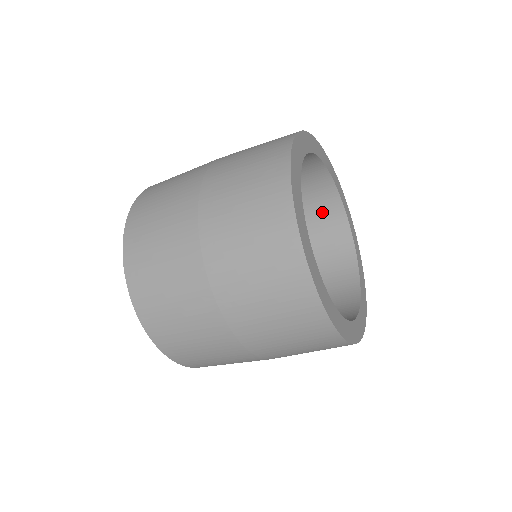
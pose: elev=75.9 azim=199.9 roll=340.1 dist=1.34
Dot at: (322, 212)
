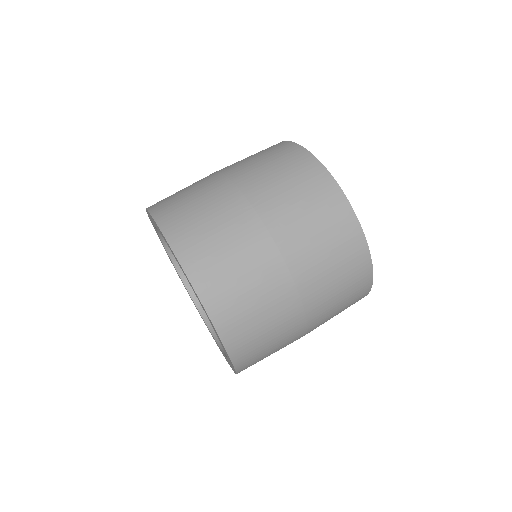
Dot at: occluded
